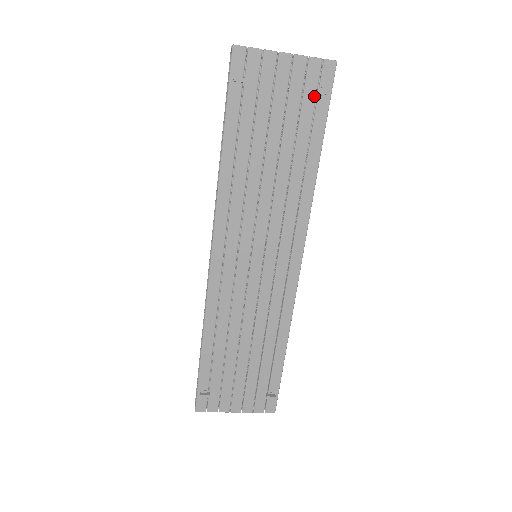
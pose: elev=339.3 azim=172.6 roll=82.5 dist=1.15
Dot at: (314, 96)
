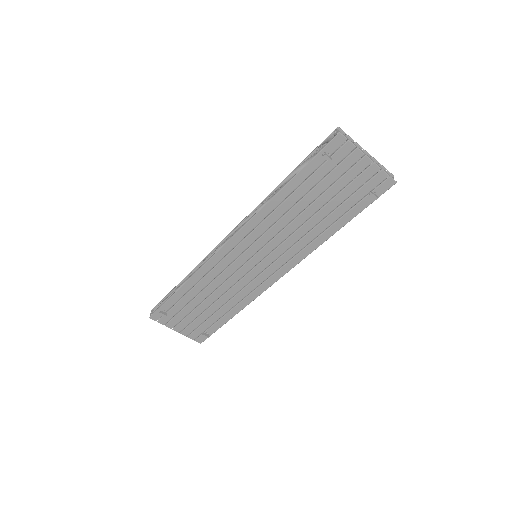
Dot at: (366, 193)
